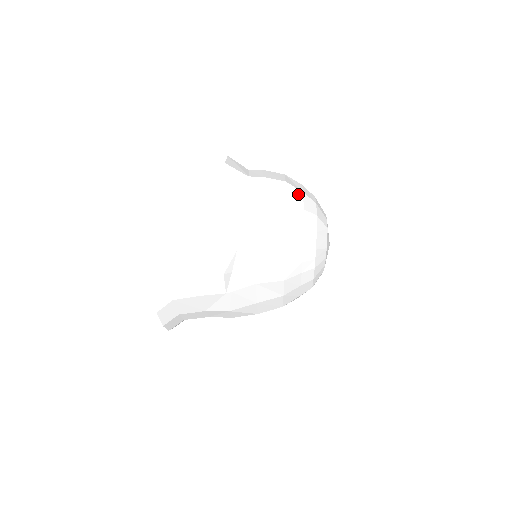
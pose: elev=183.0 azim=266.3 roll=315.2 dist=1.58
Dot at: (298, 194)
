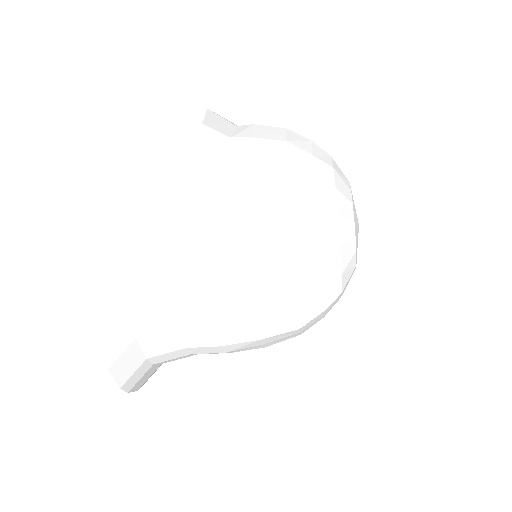
Dot at: occluded
